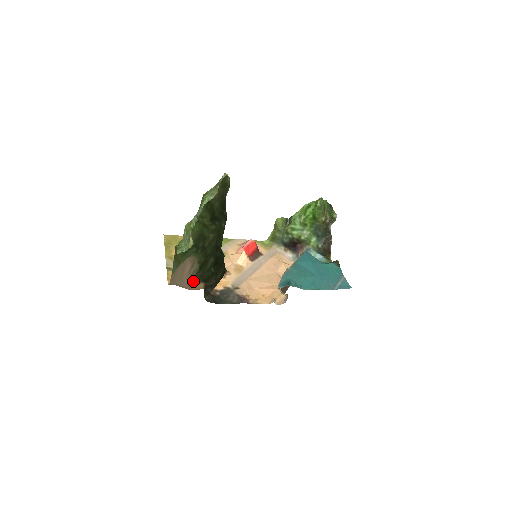
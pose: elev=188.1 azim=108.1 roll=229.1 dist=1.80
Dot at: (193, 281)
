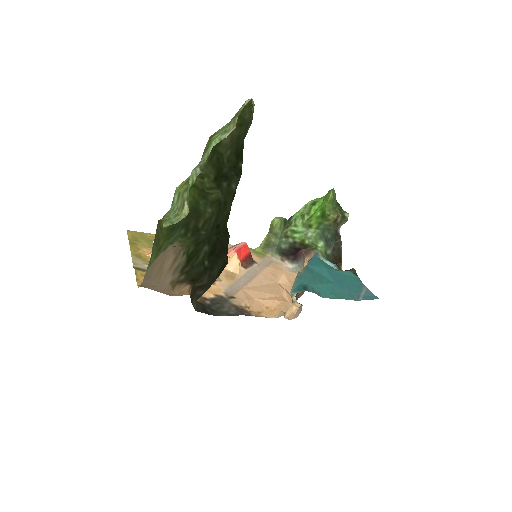
Dot at: (176, 280)
